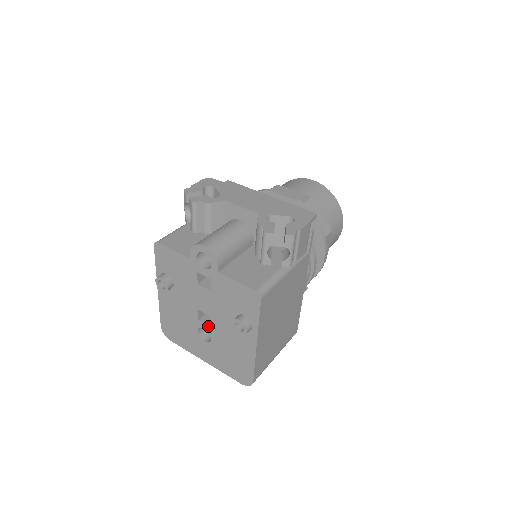
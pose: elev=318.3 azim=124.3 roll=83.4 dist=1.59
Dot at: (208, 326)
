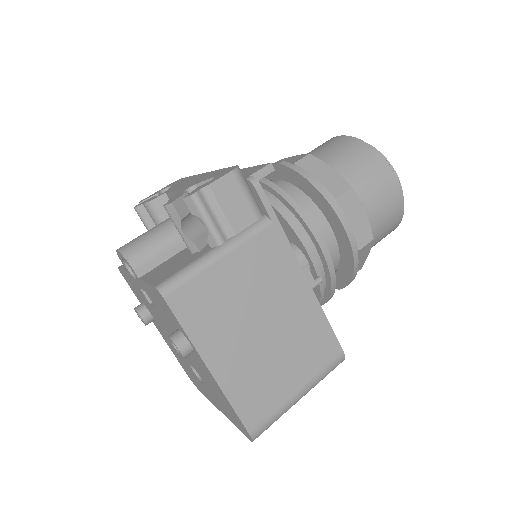
Dot at: (188, 359)
